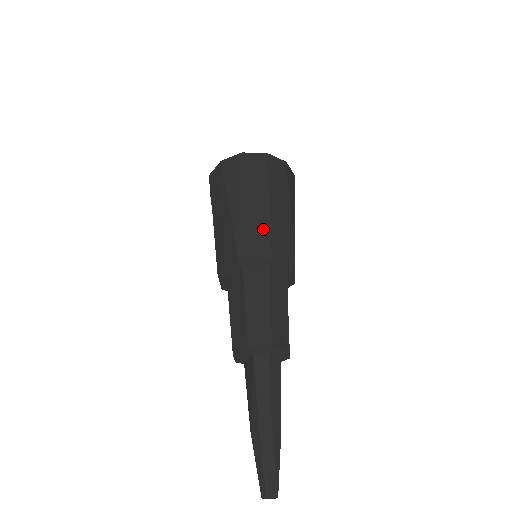
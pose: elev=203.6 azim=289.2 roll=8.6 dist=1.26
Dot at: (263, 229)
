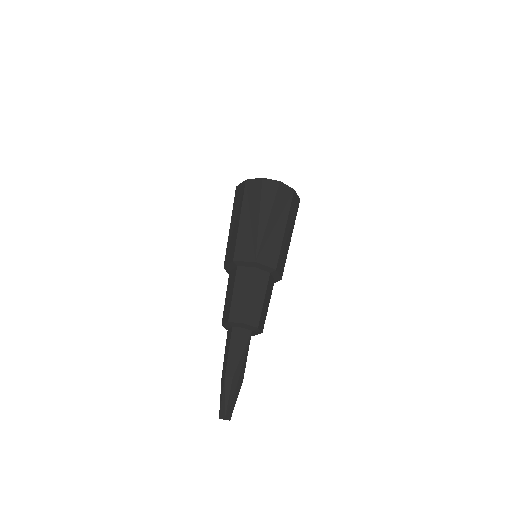
Dot at: (234, 241)
